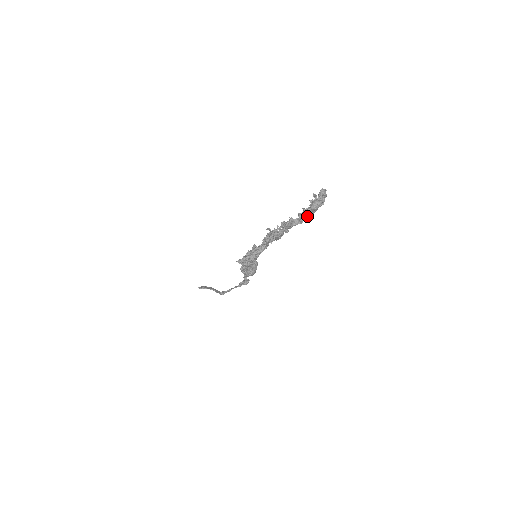
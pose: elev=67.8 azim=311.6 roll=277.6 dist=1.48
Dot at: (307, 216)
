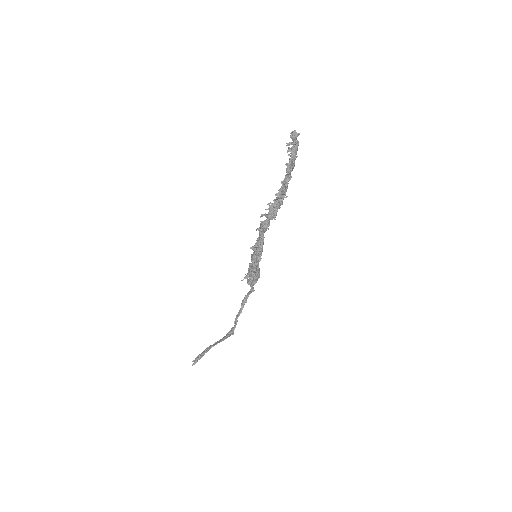
Dot at: occluded
